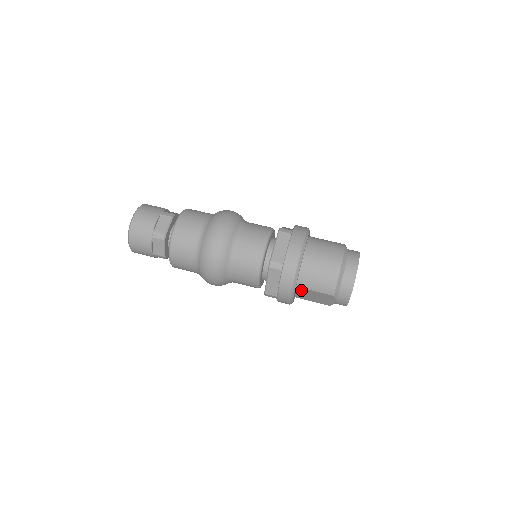
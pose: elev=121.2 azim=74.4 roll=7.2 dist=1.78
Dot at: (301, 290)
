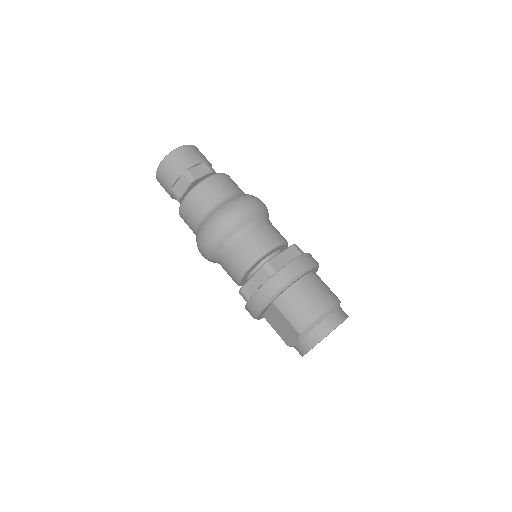
Dot at: (274, 309)
